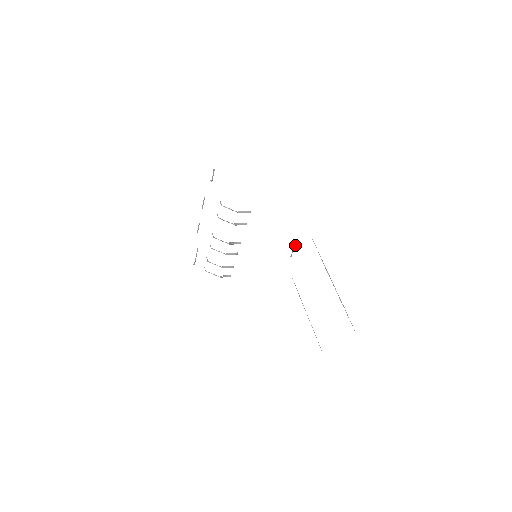
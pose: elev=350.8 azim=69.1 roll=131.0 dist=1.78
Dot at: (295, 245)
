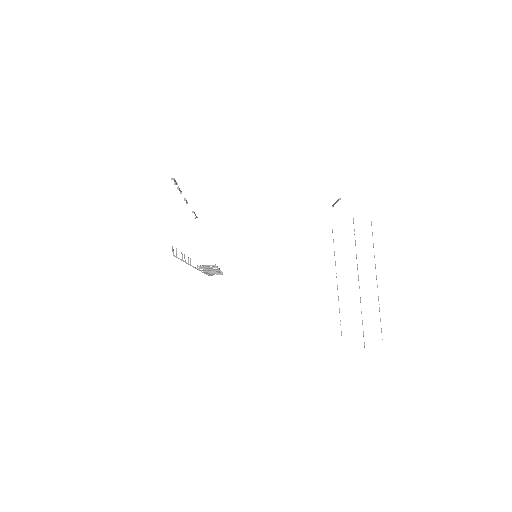
Dot at: (336, 201)
